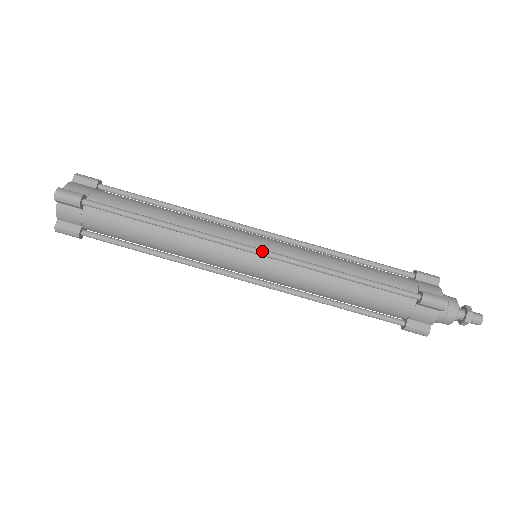
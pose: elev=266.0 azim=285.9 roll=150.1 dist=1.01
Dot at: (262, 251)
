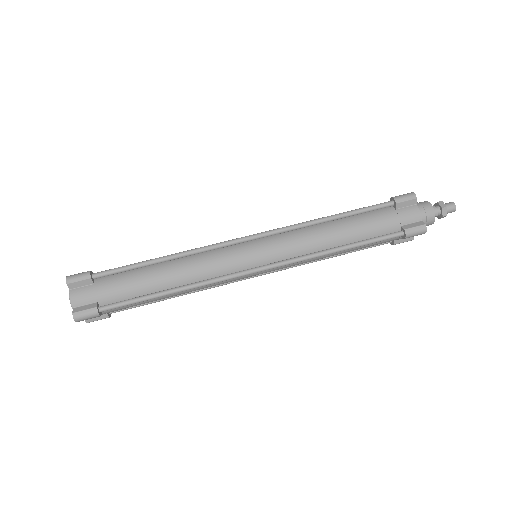
Dot at: (255, 234)
